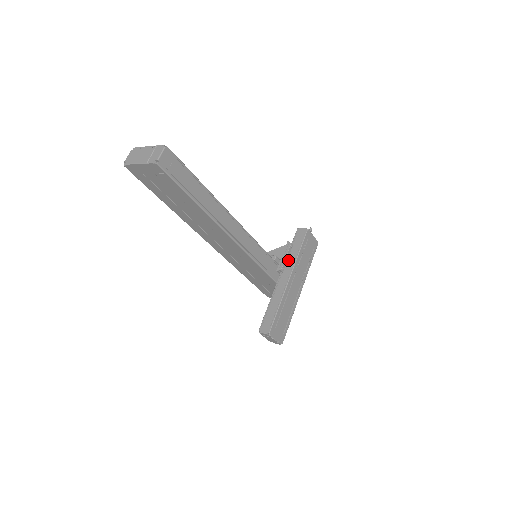
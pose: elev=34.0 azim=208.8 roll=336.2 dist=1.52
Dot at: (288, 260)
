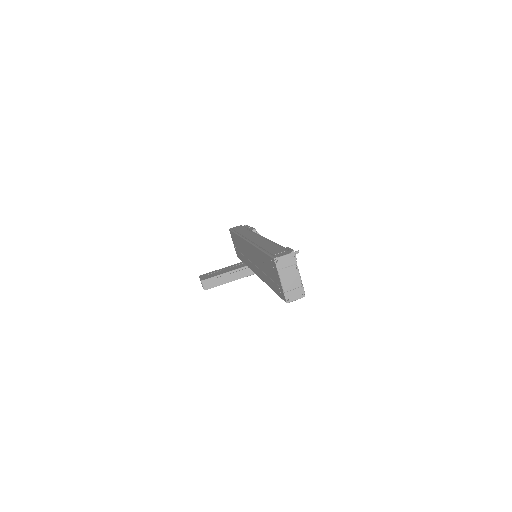
Dot at: occluded
